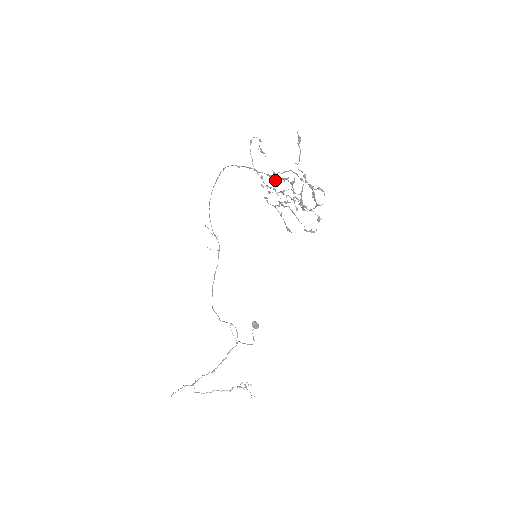
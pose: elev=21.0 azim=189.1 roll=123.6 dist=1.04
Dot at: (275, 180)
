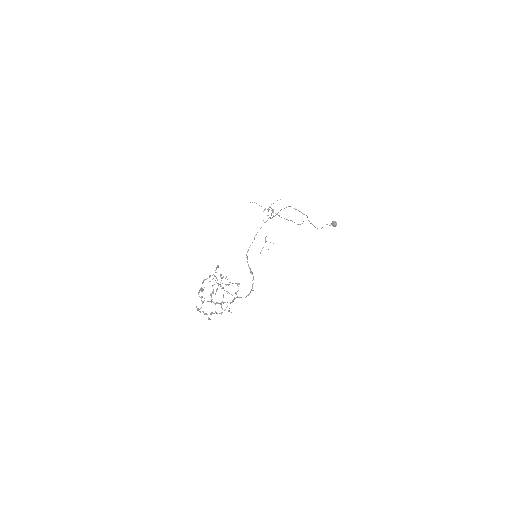
Dot at: (202, 291)
